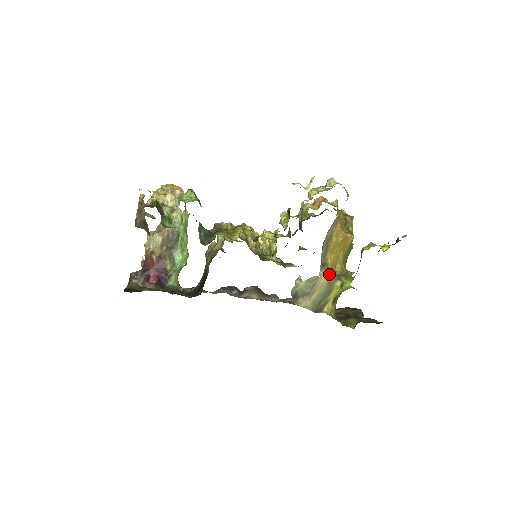
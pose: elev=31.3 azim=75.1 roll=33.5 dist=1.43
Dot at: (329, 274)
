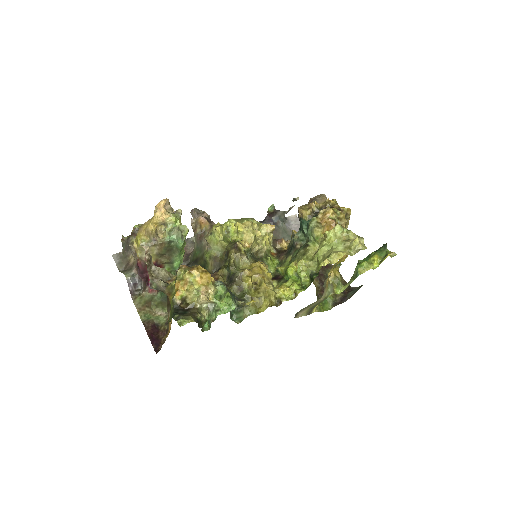
Dot at: (326, 291)
